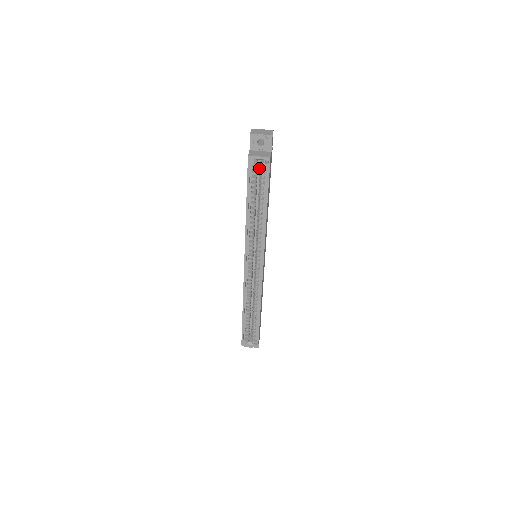
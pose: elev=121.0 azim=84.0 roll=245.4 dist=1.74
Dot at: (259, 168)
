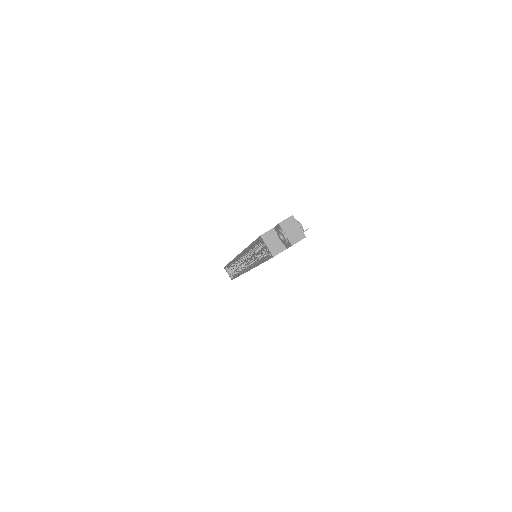
Dot at: occluded
